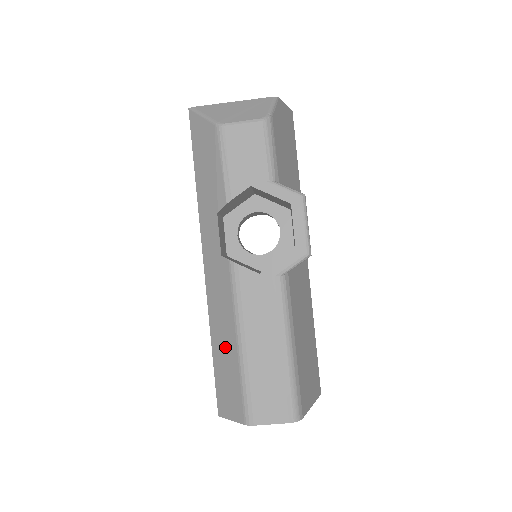
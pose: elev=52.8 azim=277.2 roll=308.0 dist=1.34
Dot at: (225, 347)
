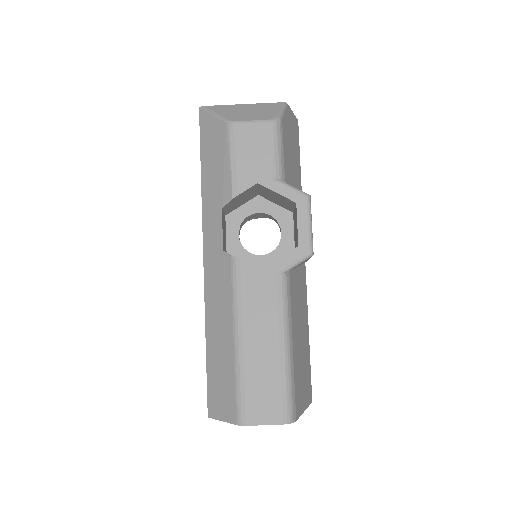
Dot at: (221, 344)
